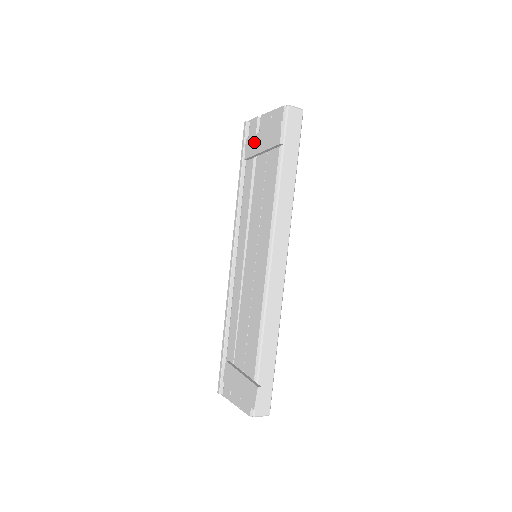
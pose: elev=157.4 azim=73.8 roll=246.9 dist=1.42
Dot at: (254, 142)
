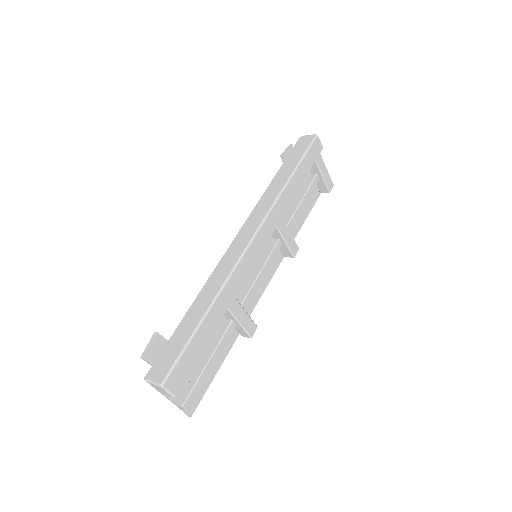
Dot at: occluded
